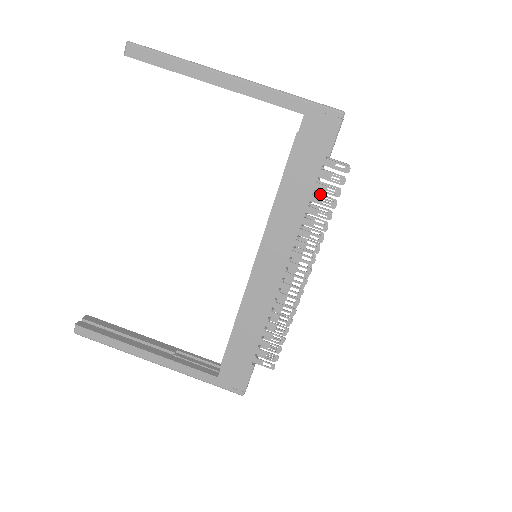
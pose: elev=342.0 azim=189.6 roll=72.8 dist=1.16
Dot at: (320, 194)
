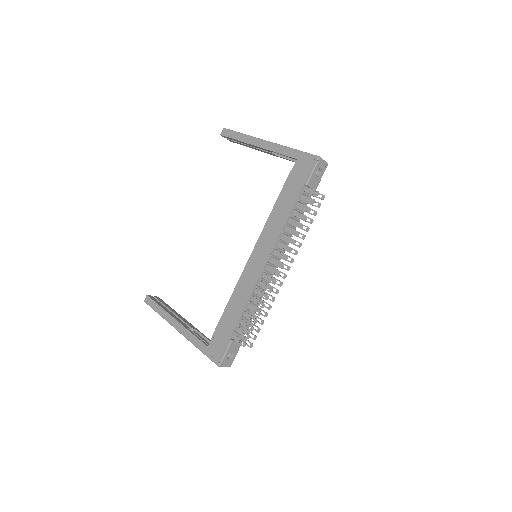
Dot at: occluded
